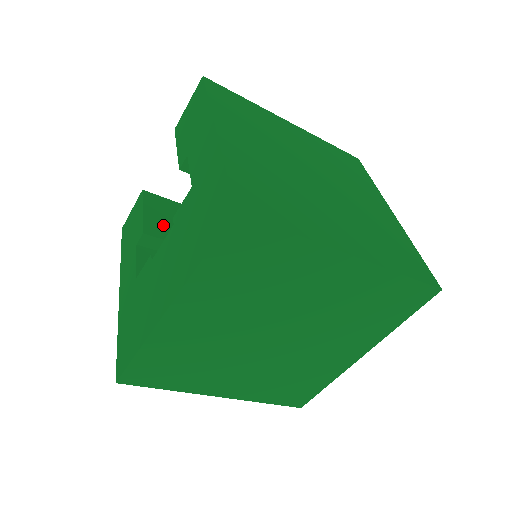
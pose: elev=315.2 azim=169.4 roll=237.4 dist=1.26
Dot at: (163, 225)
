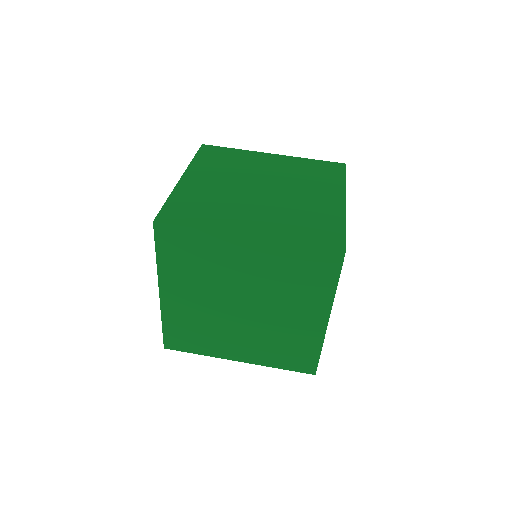
Dot at: occluded
